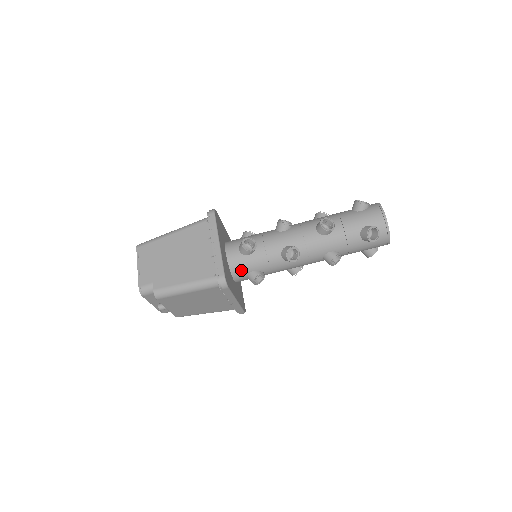
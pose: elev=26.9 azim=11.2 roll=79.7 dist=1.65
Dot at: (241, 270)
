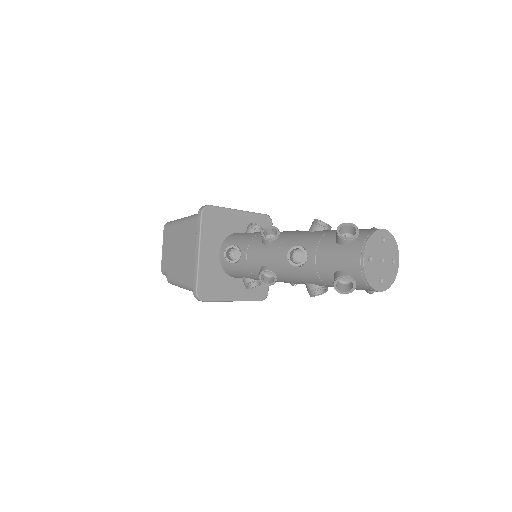
Dot at: (234, 274)
